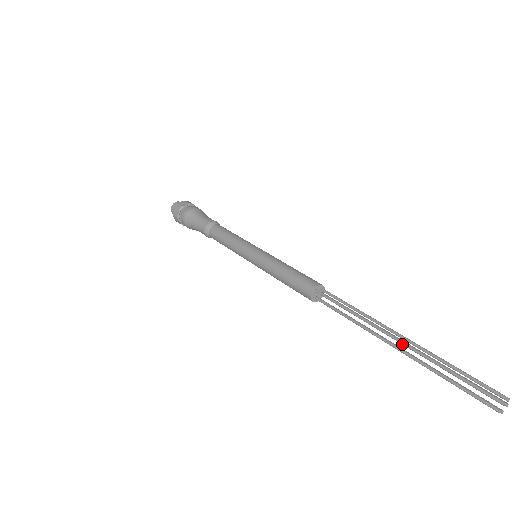
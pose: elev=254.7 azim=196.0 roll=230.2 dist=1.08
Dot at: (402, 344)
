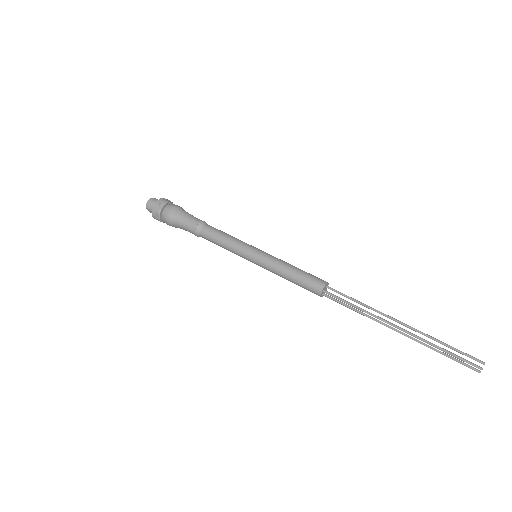
Dot at: (407, 326)
